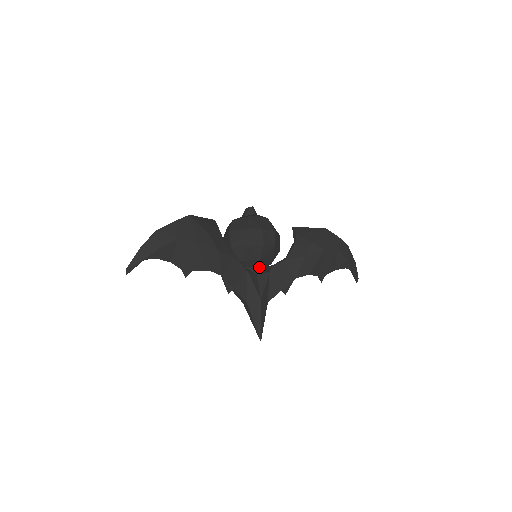
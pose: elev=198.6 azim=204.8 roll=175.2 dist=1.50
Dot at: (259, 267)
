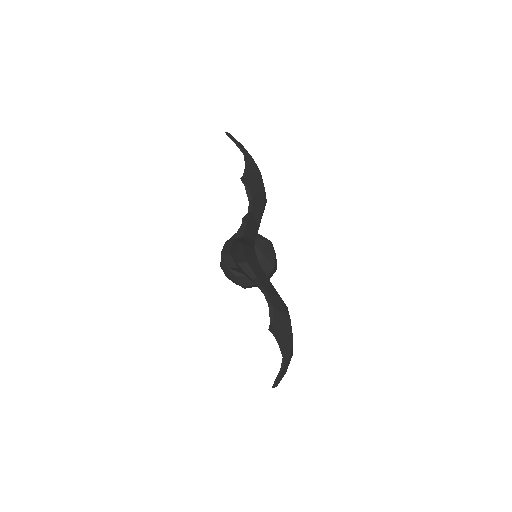
Dot at: occluded
